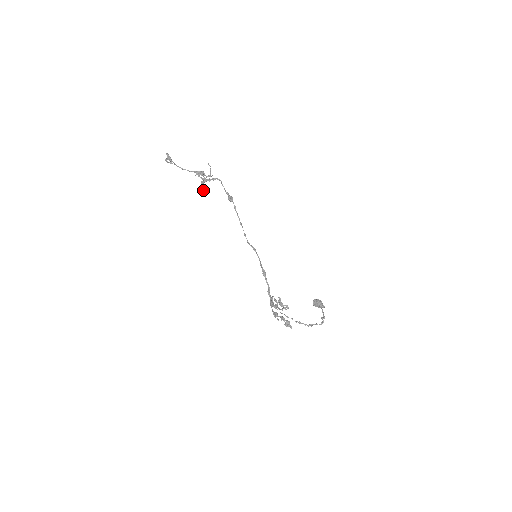
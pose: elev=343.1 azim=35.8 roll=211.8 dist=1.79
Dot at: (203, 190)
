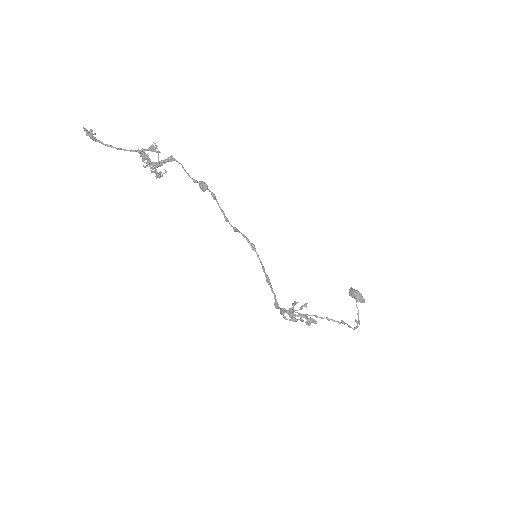
Dot at: (159, 174)
